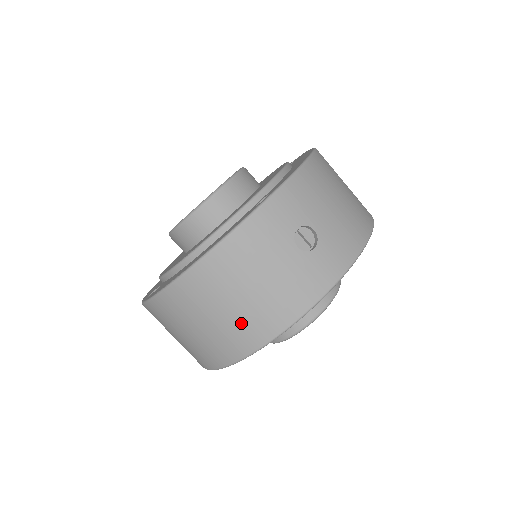
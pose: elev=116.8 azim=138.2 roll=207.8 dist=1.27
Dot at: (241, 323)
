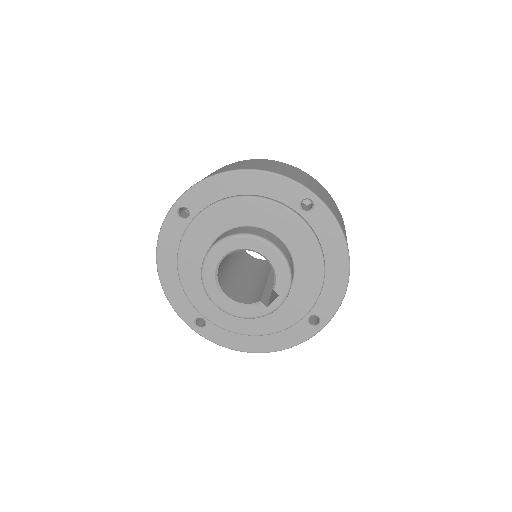
Dot at: occluded
